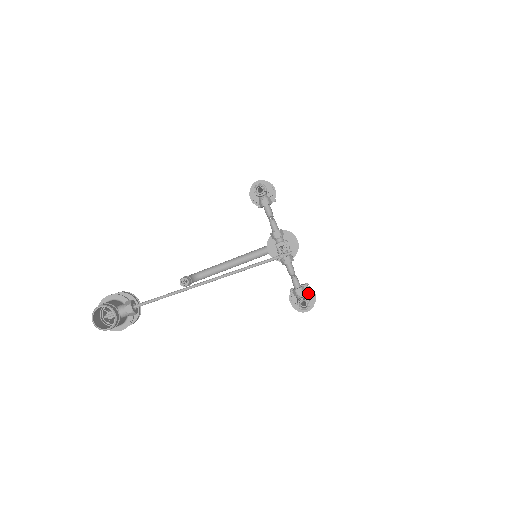
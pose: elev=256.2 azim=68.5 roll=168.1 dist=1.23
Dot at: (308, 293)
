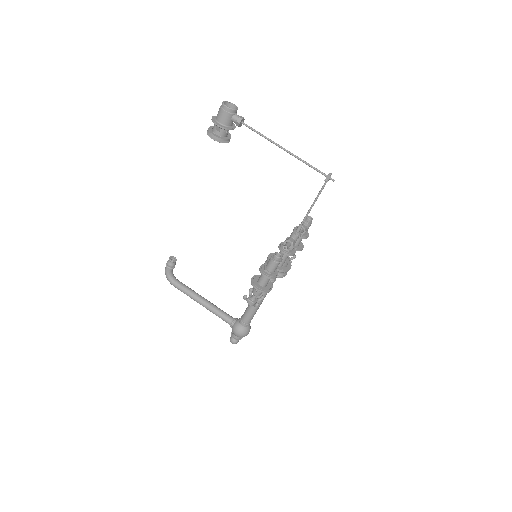
Dot at: (277, 271)
